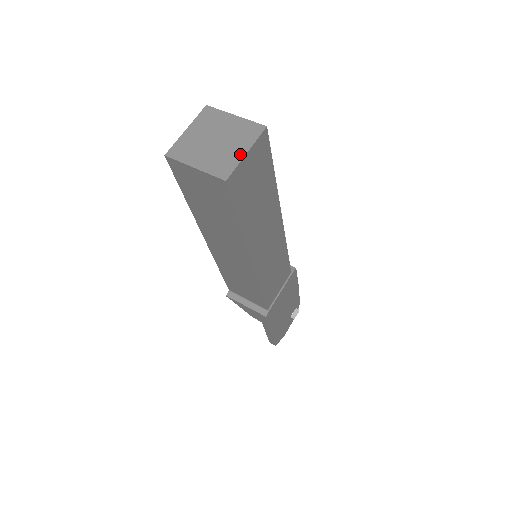
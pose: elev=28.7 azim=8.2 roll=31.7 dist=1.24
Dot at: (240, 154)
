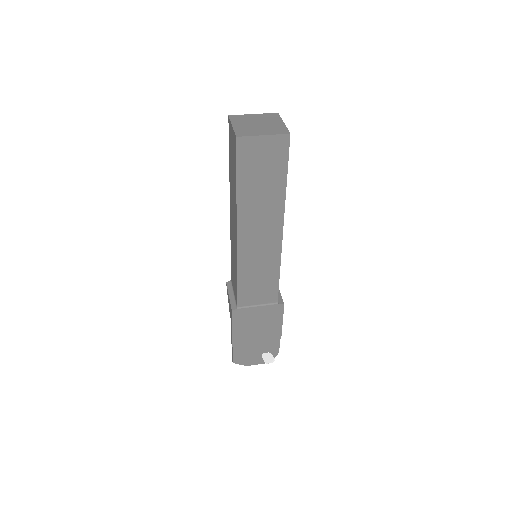
Dot at: (260, 134)
